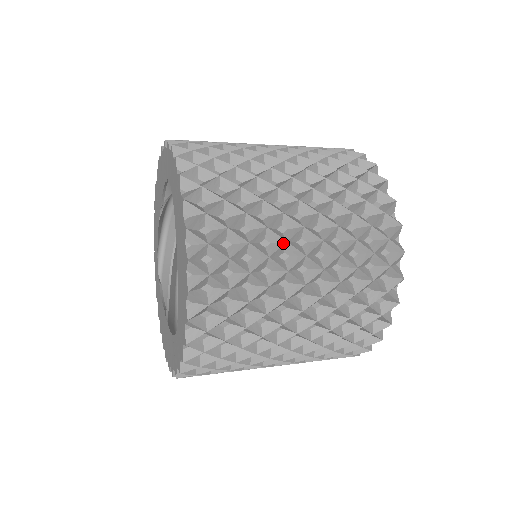
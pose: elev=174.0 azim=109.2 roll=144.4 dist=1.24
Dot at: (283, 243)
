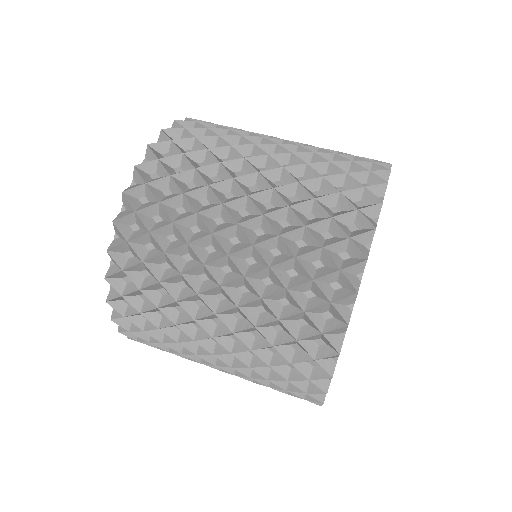
Dot at: (208, 234)
